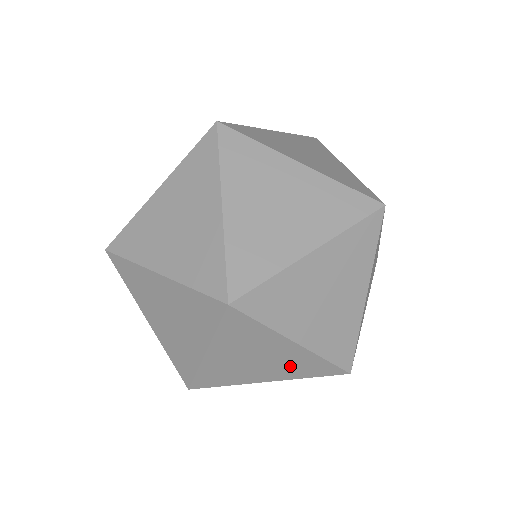
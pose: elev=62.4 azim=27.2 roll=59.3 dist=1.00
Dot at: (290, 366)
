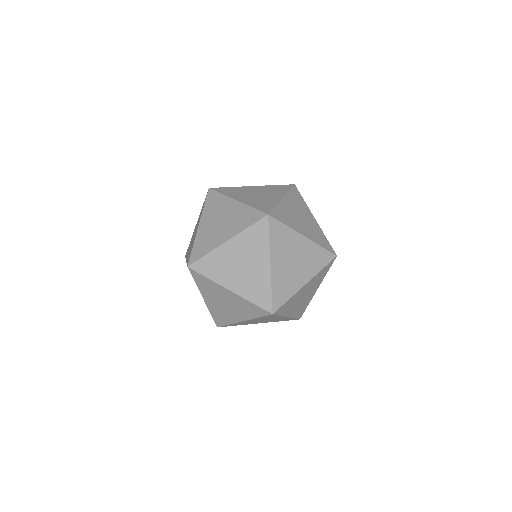
Dot at: (242, 308)
